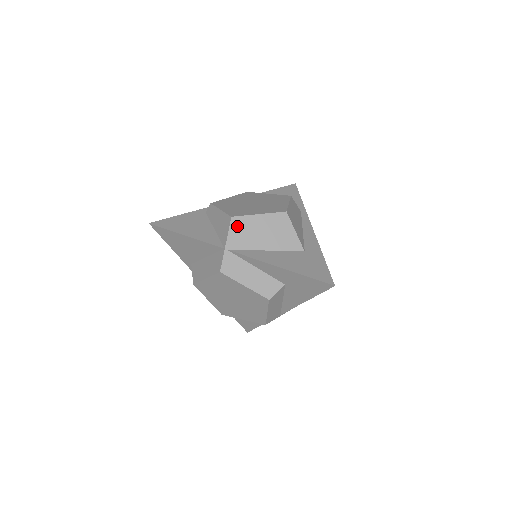
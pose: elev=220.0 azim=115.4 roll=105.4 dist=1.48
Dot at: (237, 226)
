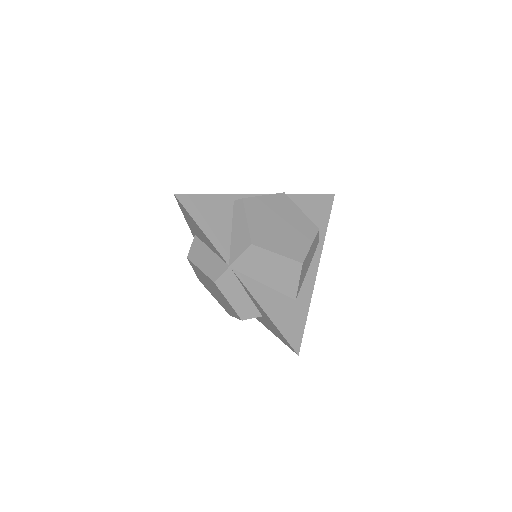
Dot at: (252, 254)
